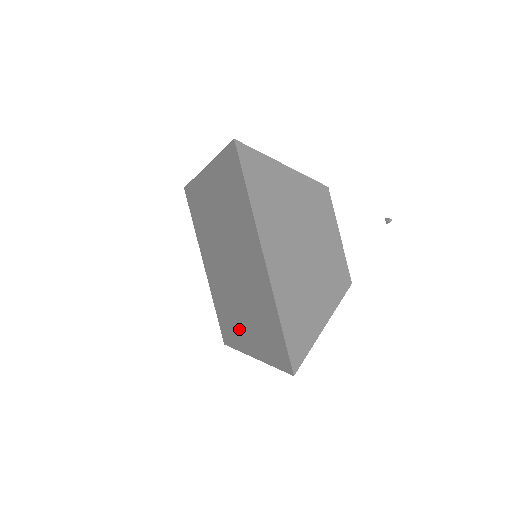
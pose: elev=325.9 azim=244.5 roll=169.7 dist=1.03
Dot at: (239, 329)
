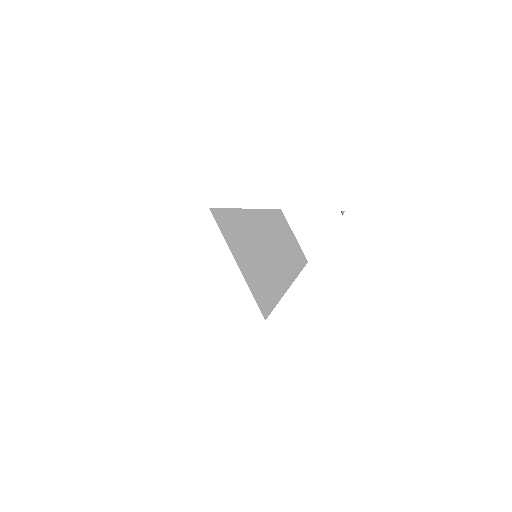
Dot at: occluded
